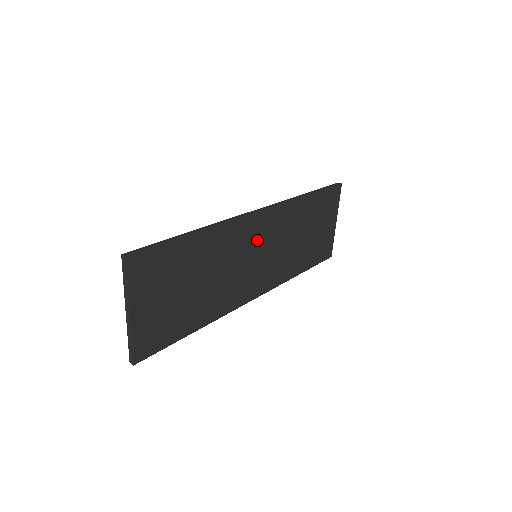
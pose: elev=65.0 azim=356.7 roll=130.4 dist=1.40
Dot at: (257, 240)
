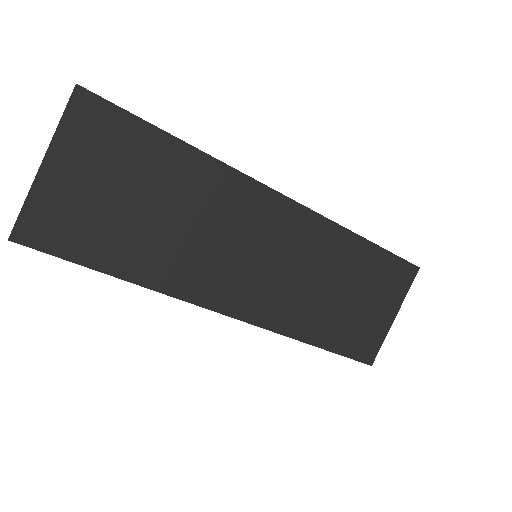
Dot at: (265, 232)
